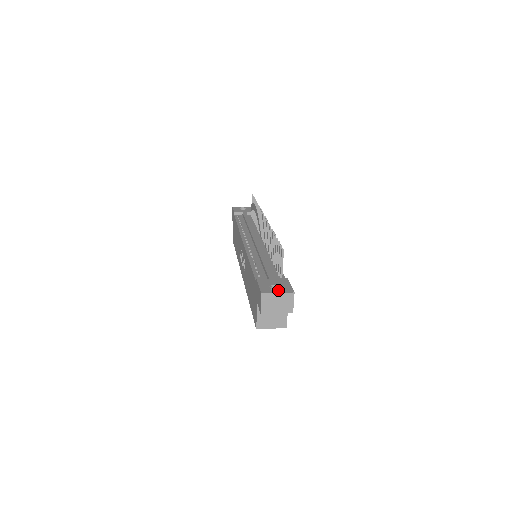
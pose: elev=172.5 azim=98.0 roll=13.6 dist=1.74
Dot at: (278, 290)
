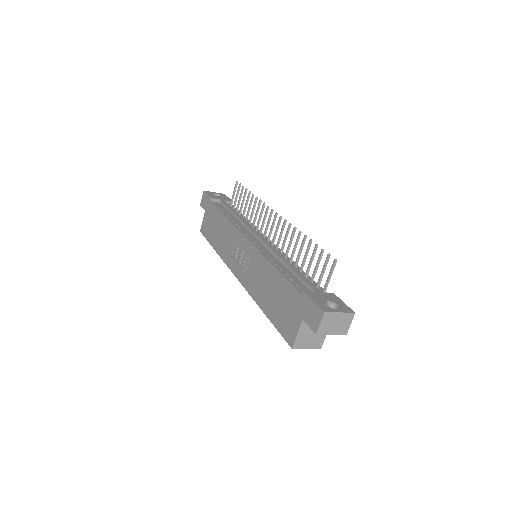
Dot at: (331, 307)
